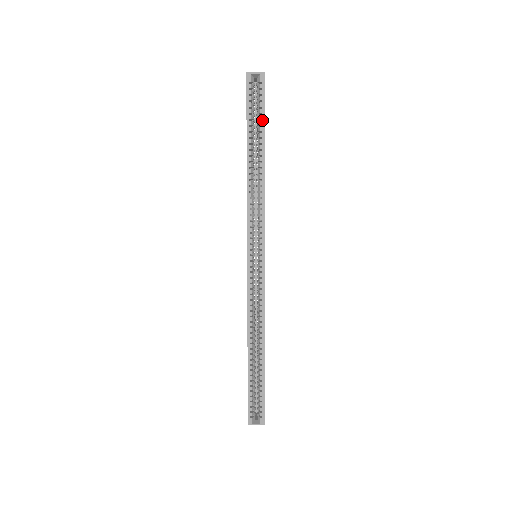
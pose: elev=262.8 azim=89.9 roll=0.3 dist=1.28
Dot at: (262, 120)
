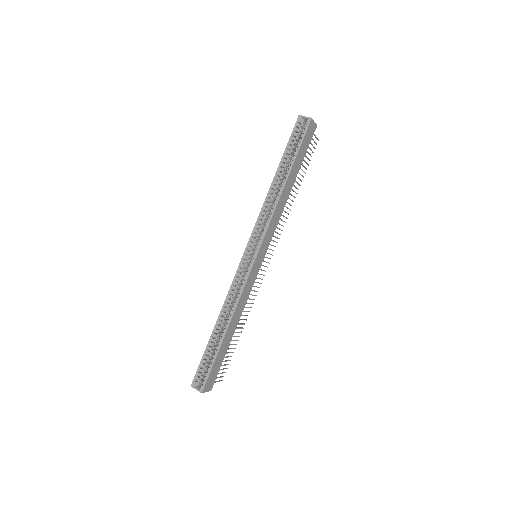
Dot at: (296, 152)
